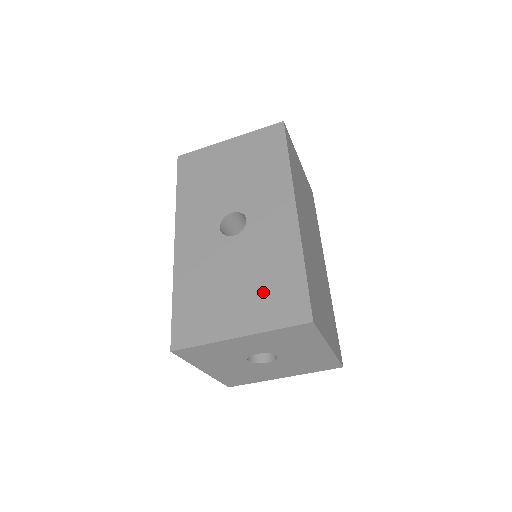
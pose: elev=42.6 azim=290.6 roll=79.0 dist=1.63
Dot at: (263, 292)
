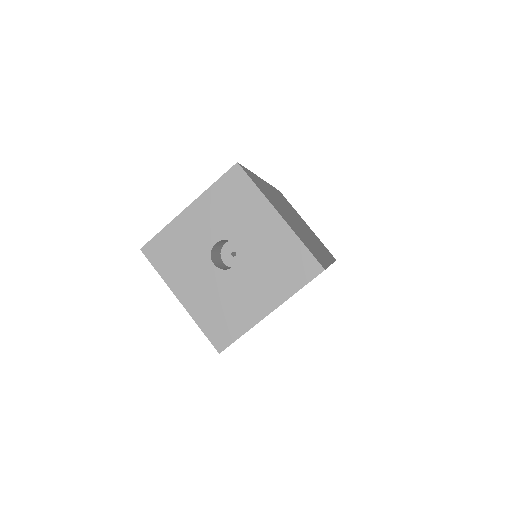
Dot at: occluded
